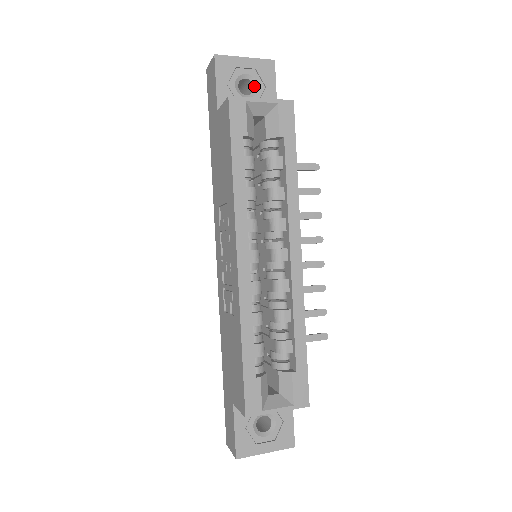
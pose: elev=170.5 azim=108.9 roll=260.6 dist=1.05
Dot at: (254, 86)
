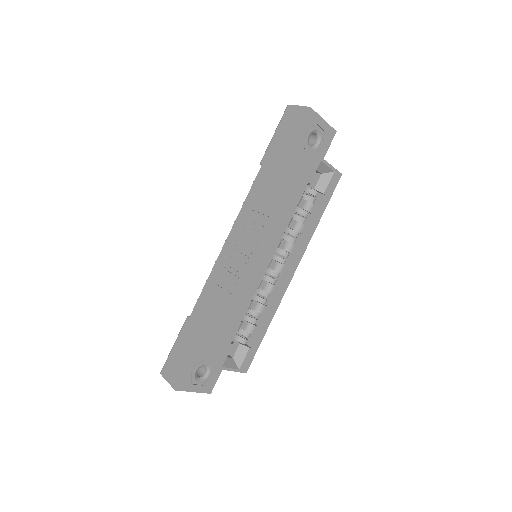
Dot at: (317, 142)
